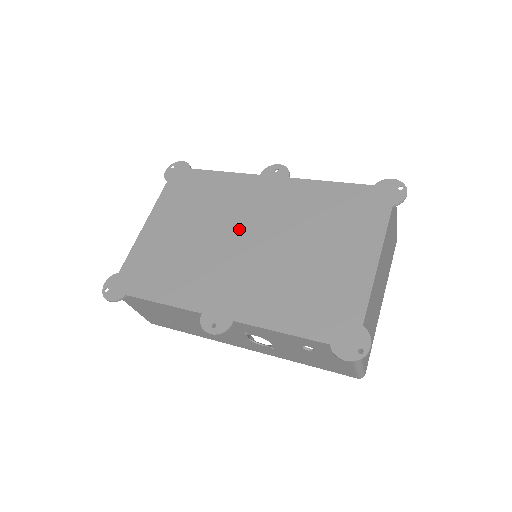
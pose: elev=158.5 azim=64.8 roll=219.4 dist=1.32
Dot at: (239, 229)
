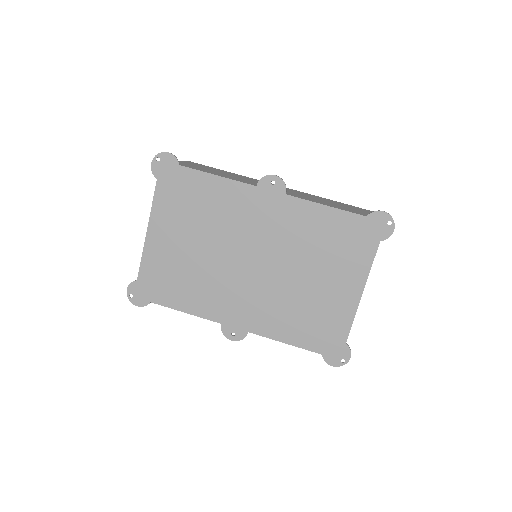
Dot at: (242, 249)
